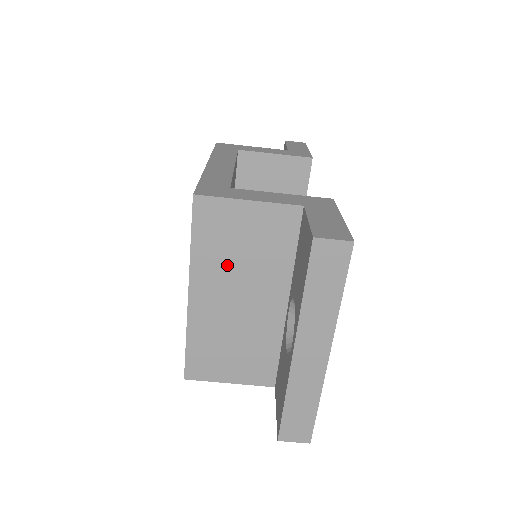
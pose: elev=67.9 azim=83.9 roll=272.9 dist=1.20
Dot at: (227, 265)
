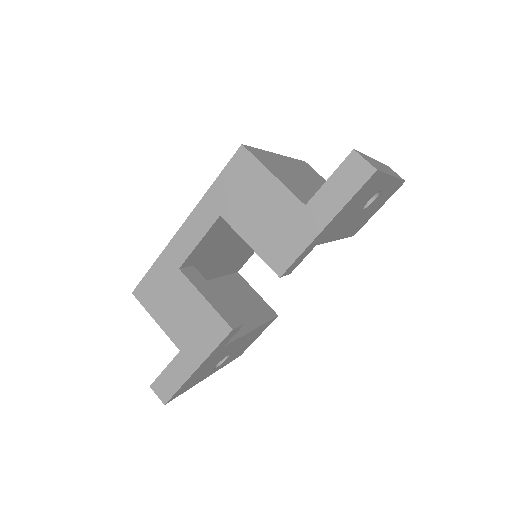
Dot at: (307, 174)
